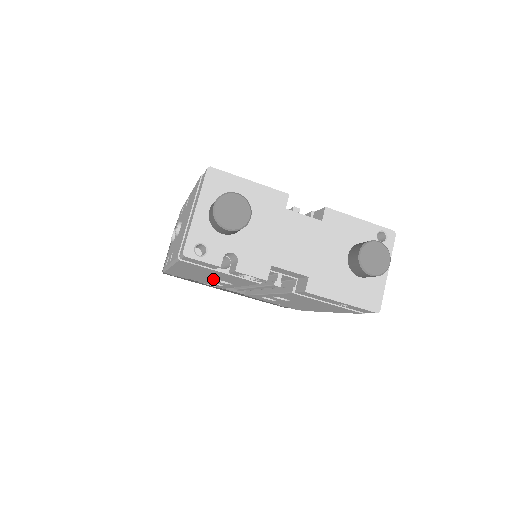
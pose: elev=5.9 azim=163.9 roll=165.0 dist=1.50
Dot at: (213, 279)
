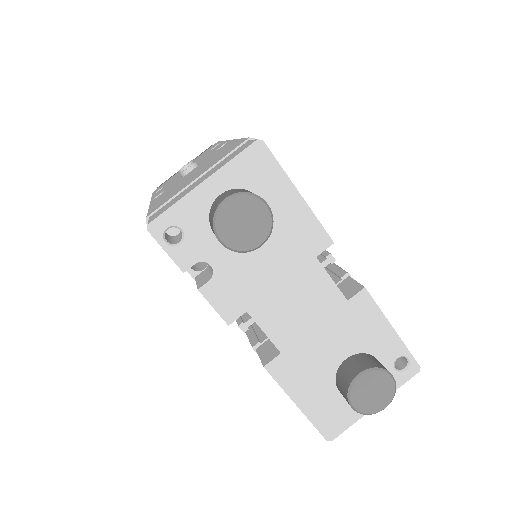
Dot at: occluded
